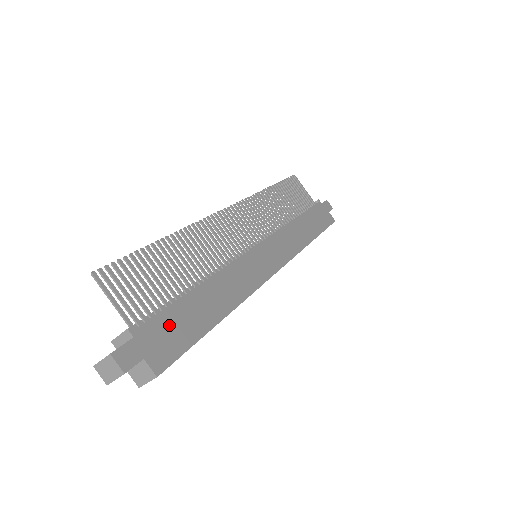
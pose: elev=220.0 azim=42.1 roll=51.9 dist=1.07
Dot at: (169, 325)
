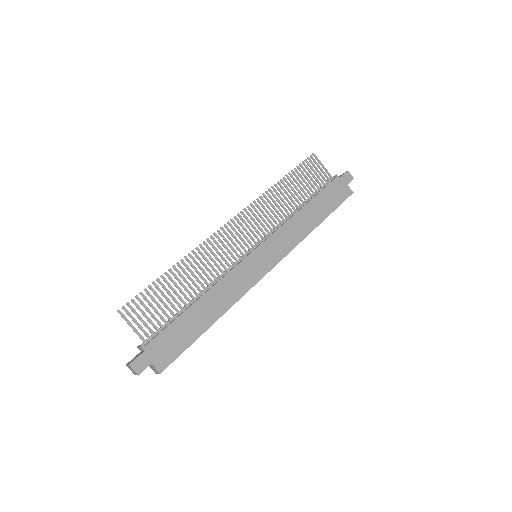
Dot at: (170, 337)
